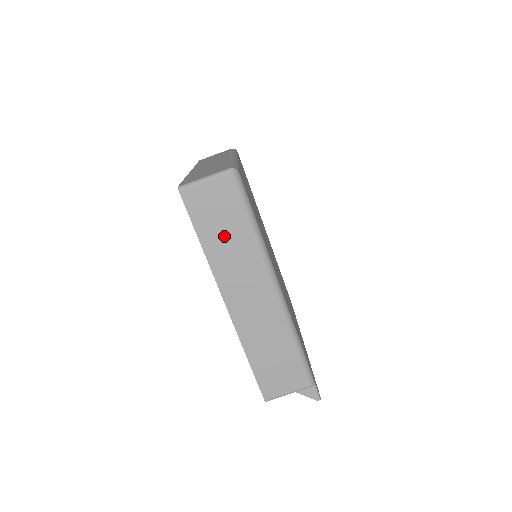
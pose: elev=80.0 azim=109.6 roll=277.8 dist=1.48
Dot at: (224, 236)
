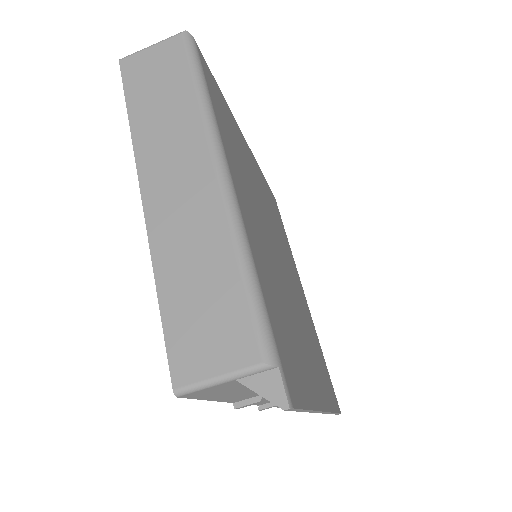
Dot at: (159, 104)
